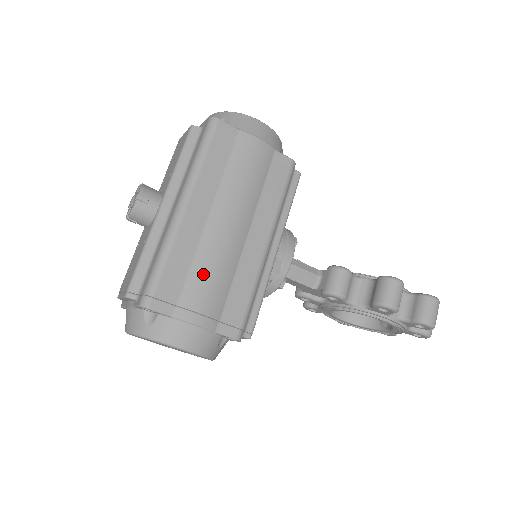
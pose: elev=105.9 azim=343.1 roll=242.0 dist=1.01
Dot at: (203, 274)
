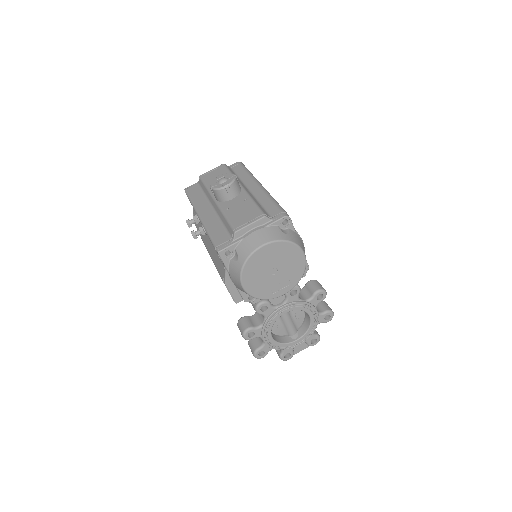
Dot at: occluded
